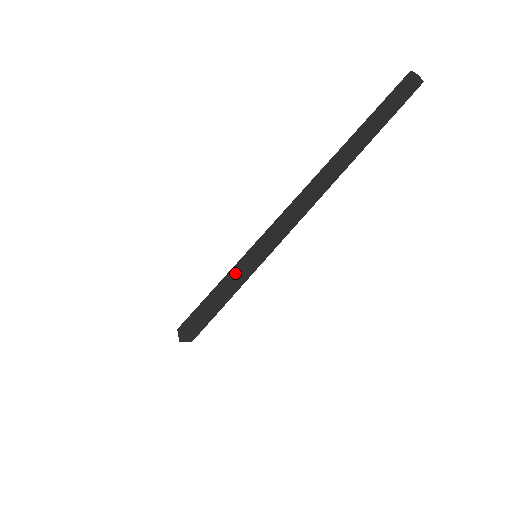
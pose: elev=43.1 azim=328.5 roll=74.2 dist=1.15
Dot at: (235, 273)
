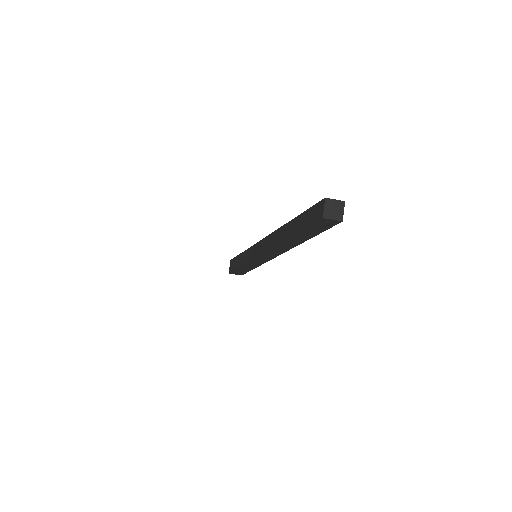
Dot at: (243, 259)
